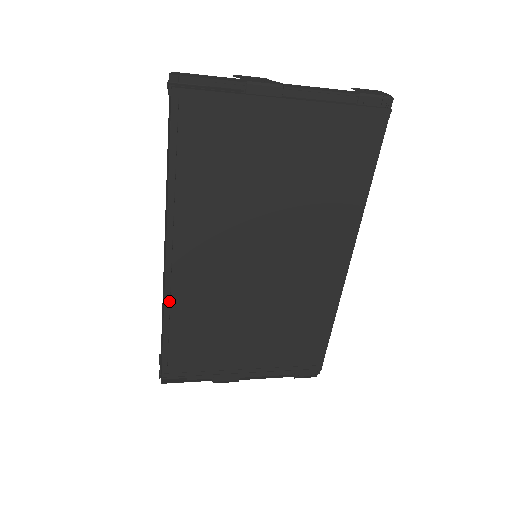
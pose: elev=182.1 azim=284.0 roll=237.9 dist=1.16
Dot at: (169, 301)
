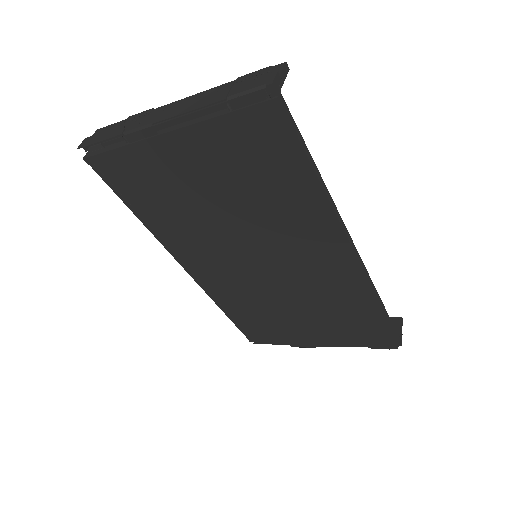
Dot at: (211, 294)
